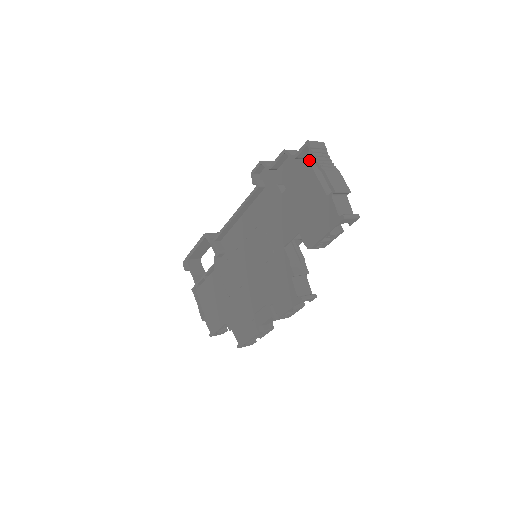
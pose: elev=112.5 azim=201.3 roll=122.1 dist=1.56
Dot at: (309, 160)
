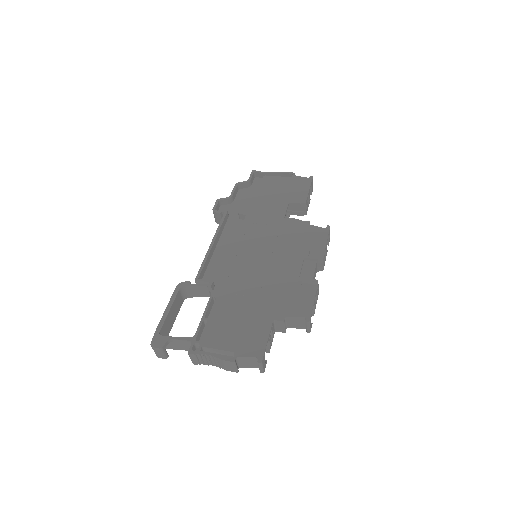
Dot at: (257, 183)
